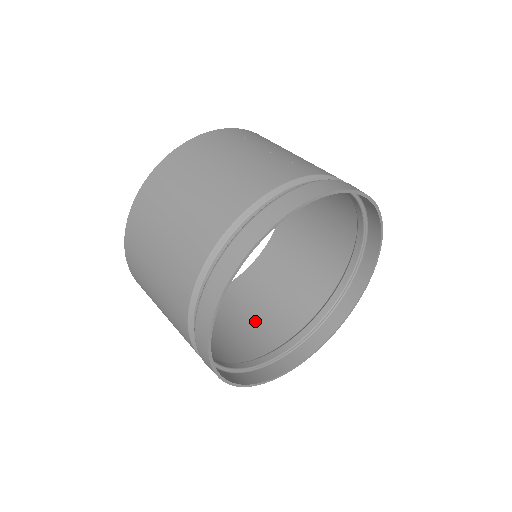
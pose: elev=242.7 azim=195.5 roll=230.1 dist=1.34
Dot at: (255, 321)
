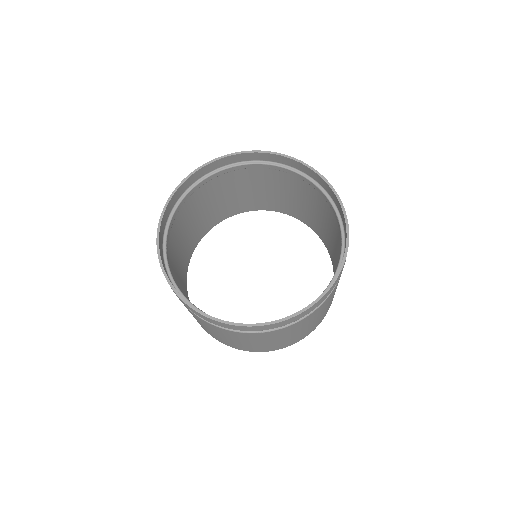
Dot at: occluded
